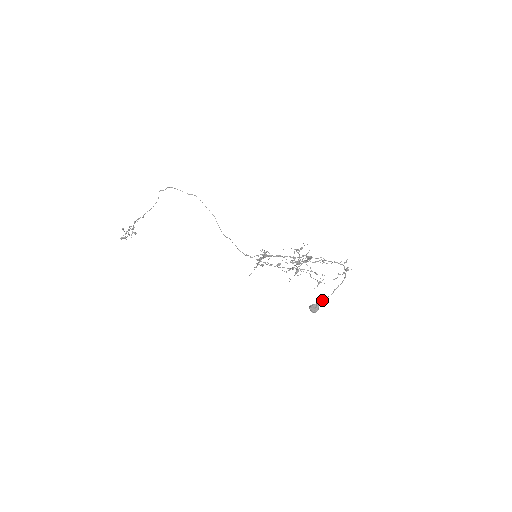
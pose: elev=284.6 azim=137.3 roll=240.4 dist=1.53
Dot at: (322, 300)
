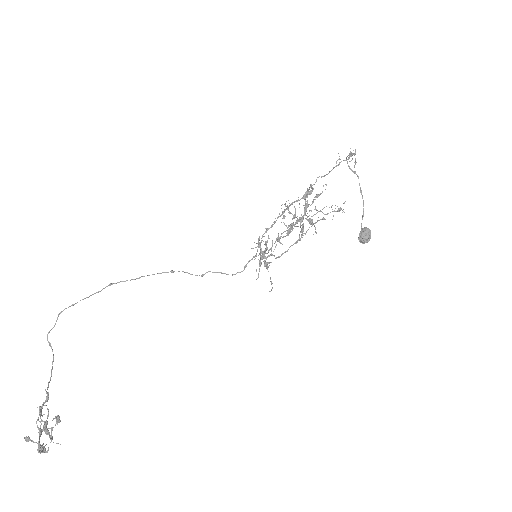
Dot at: (362, 218)
